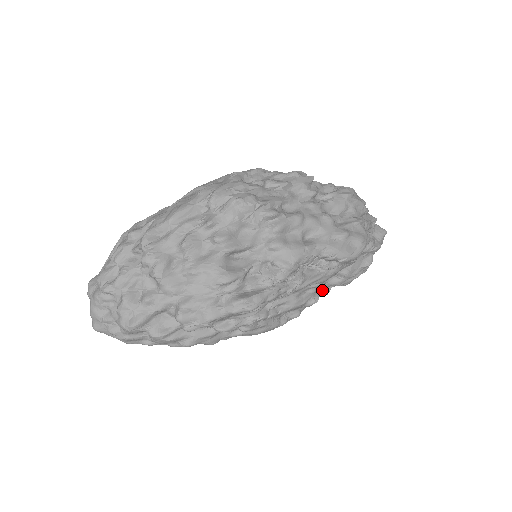
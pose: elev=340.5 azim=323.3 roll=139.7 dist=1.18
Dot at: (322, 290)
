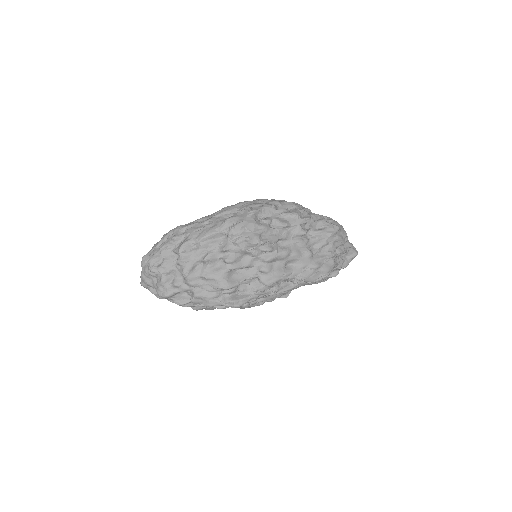
Dot at: occluded
